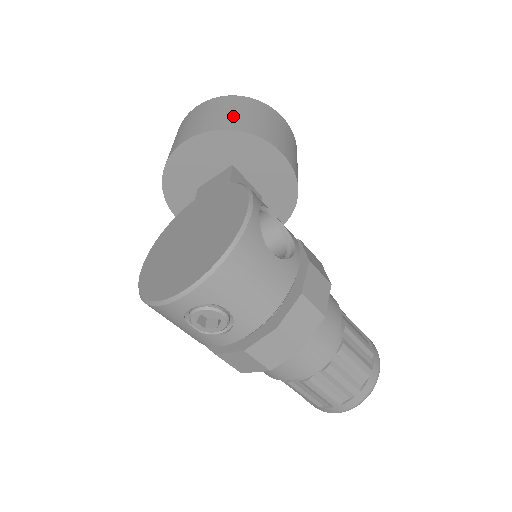
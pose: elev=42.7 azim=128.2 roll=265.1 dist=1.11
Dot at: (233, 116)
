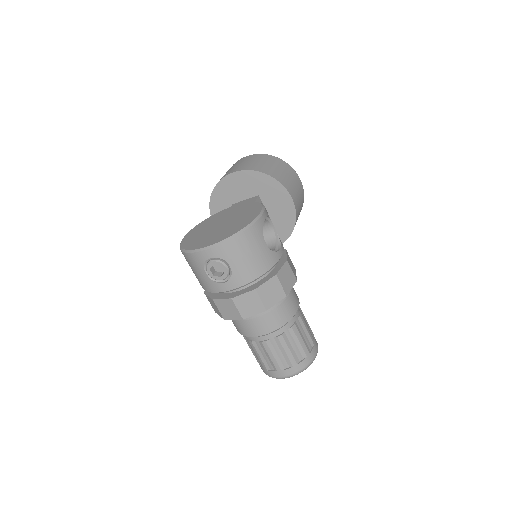
Dot at: (268, 166)
